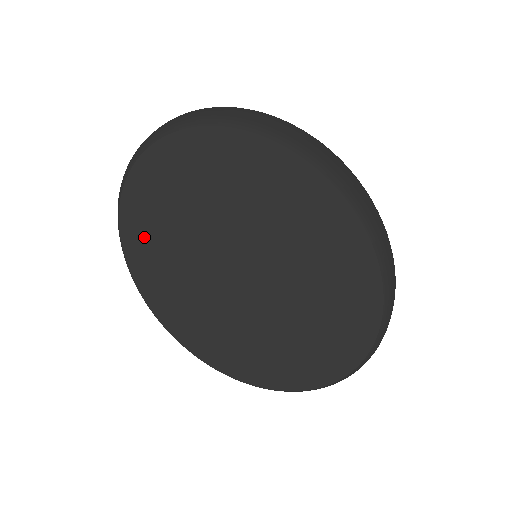
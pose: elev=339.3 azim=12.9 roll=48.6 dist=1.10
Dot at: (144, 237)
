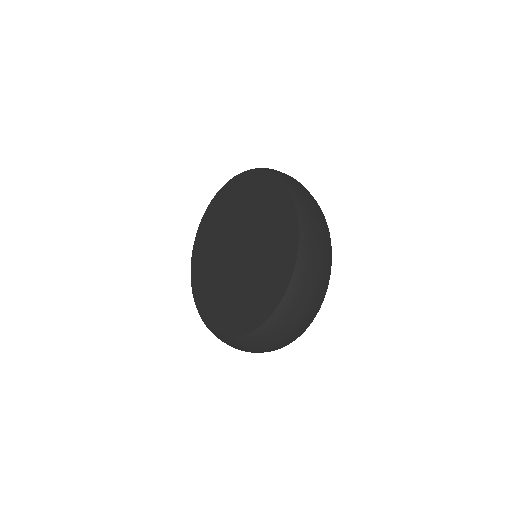
Dot at: (213, 215)
